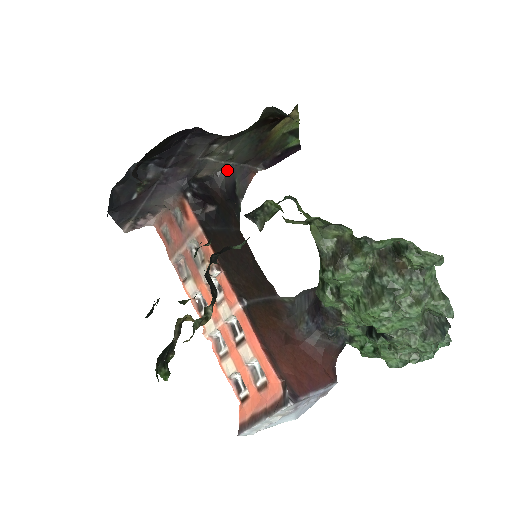
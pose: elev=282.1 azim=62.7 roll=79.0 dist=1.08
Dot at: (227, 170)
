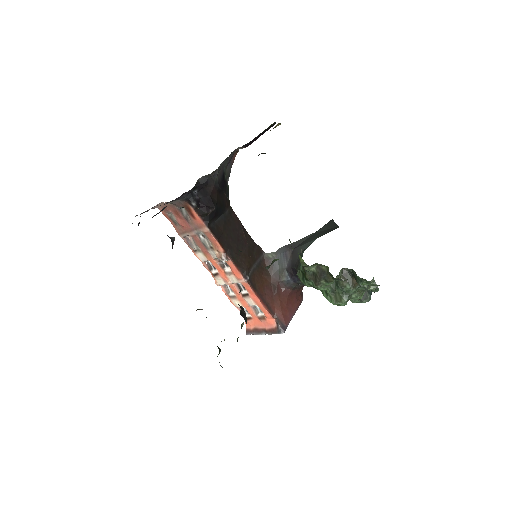
Dot at: (218, 169)
